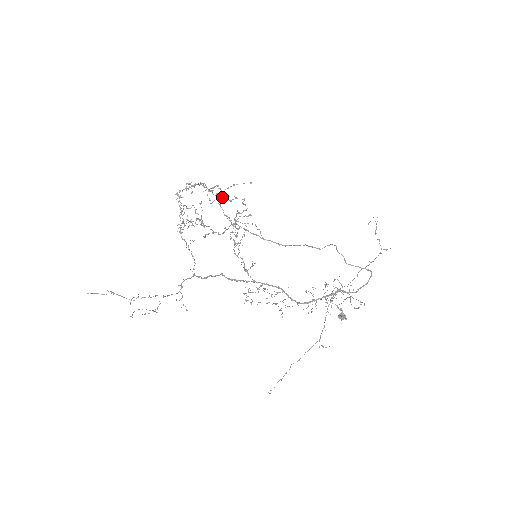
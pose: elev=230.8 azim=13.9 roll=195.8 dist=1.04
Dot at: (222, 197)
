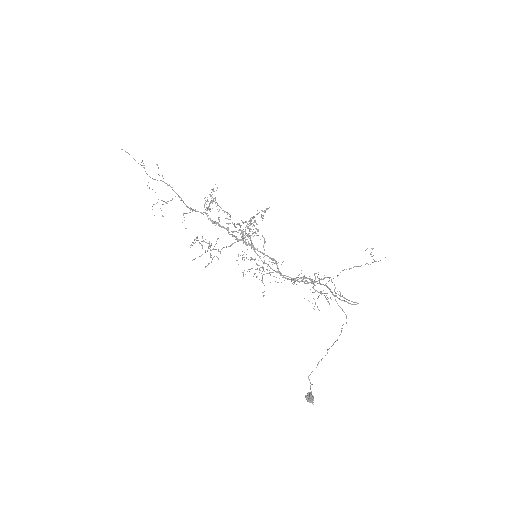
Dot at: occluded
